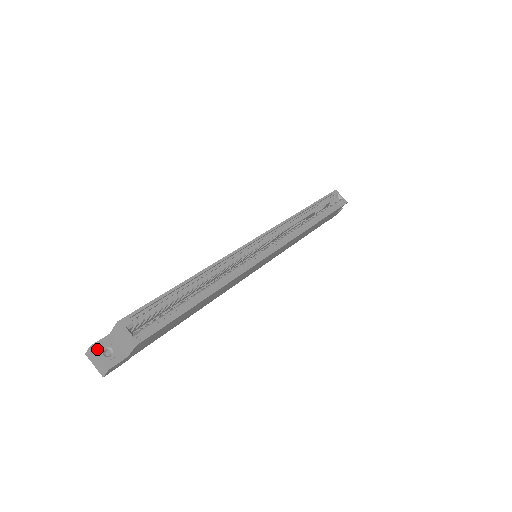
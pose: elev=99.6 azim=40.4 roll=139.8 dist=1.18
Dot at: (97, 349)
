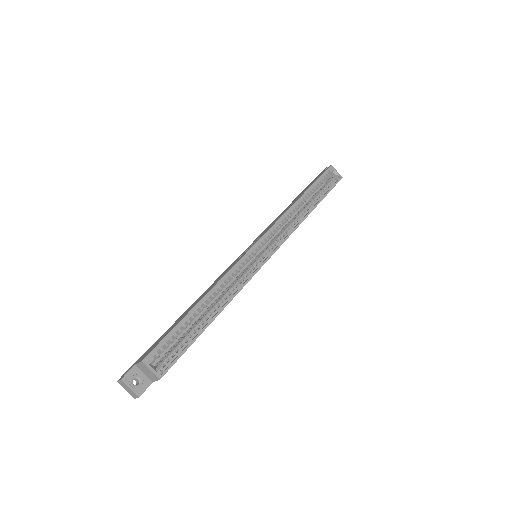
Dot at: (127, 381)
